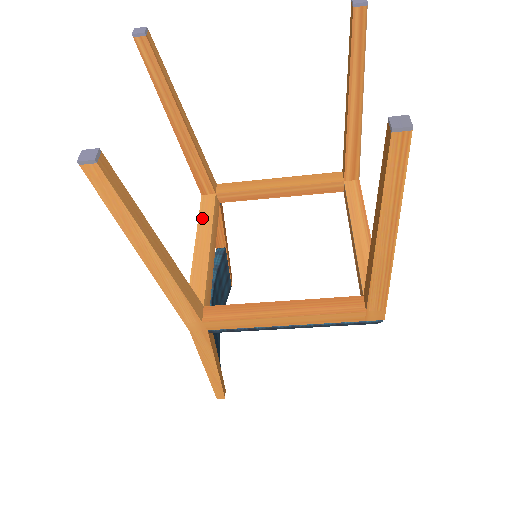
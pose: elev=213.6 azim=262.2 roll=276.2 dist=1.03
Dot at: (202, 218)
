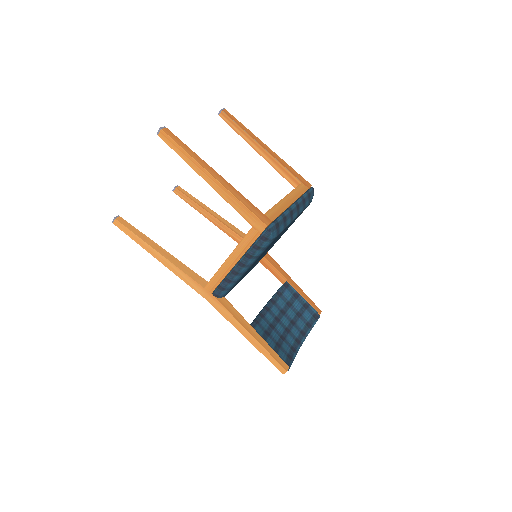
Dot at: occluded
